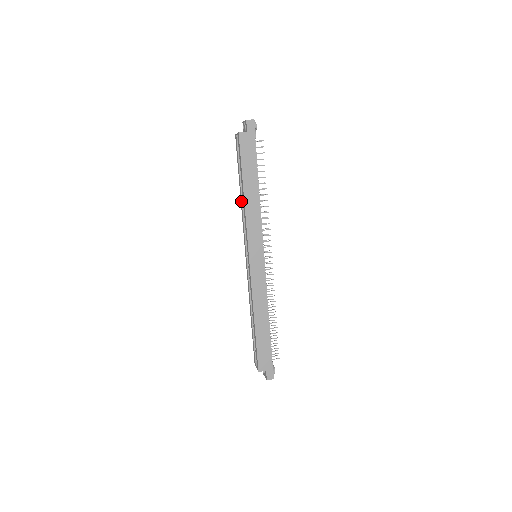
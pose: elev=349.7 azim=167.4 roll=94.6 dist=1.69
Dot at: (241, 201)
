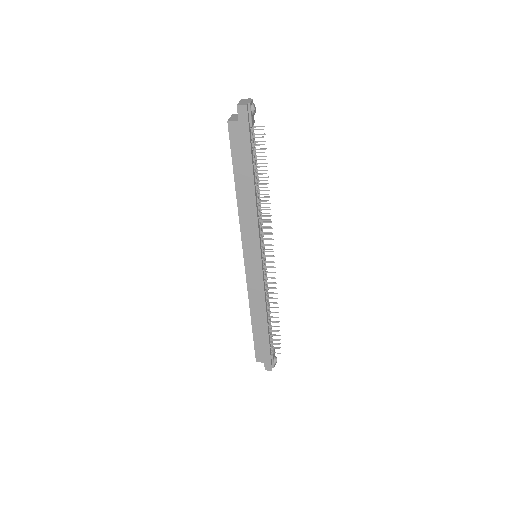
Dot at: occluded
